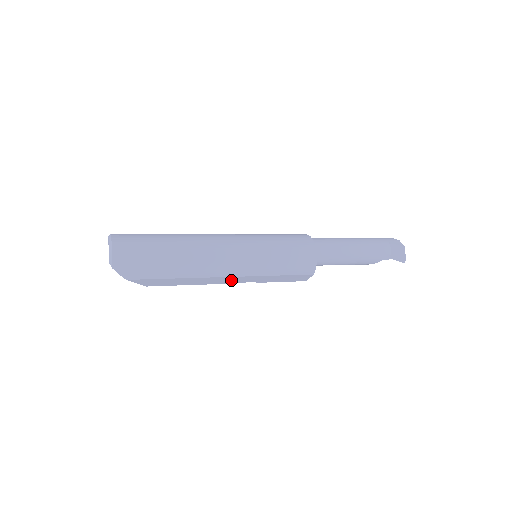
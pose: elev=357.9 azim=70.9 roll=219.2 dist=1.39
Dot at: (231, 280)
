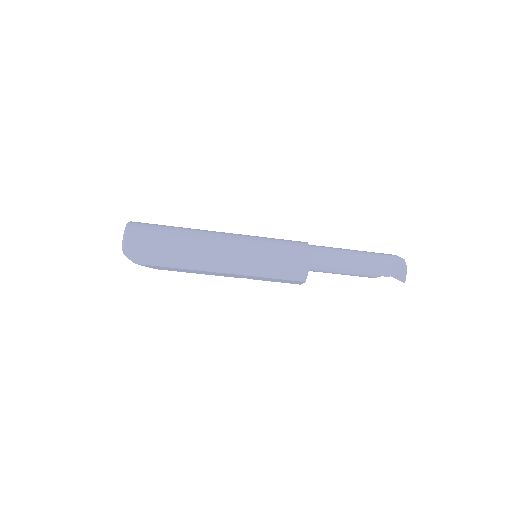
Dot at: (228, 275)
